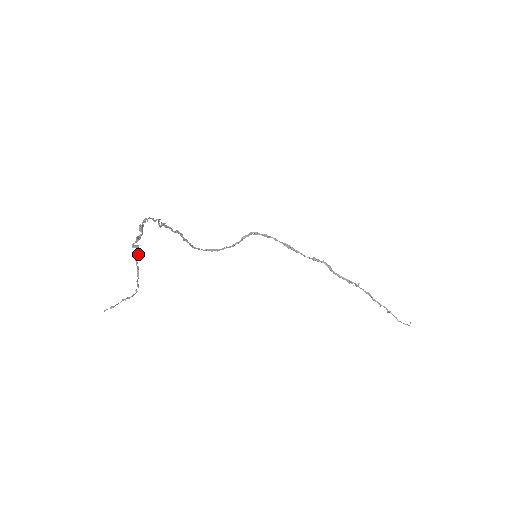
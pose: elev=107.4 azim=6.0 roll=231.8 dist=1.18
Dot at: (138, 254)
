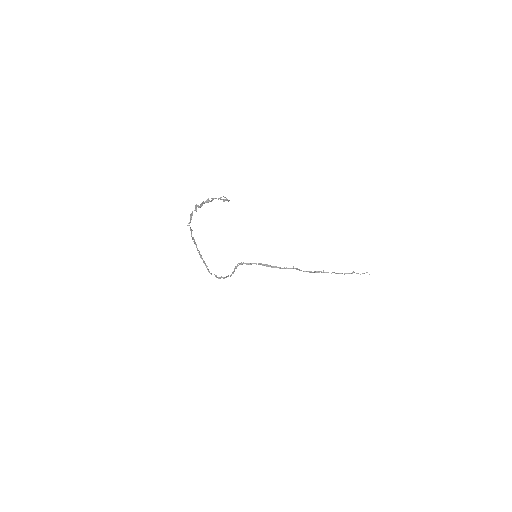
Dot at: (211, 201)
